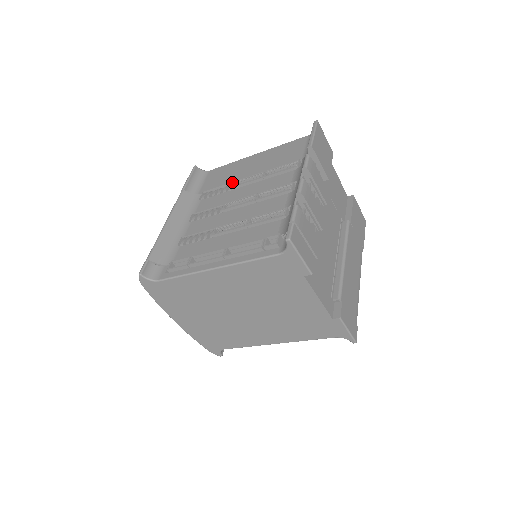
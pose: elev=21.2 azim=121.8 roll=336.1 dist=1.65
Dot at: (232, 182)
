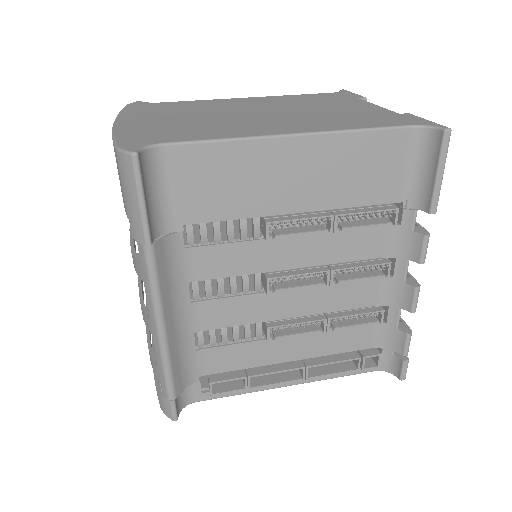
Dot at: (258, 217)
